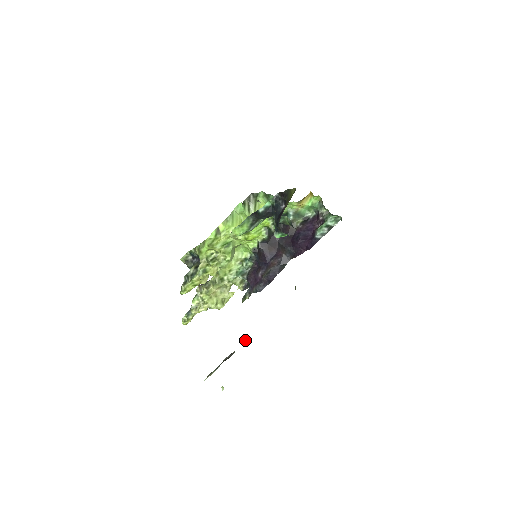
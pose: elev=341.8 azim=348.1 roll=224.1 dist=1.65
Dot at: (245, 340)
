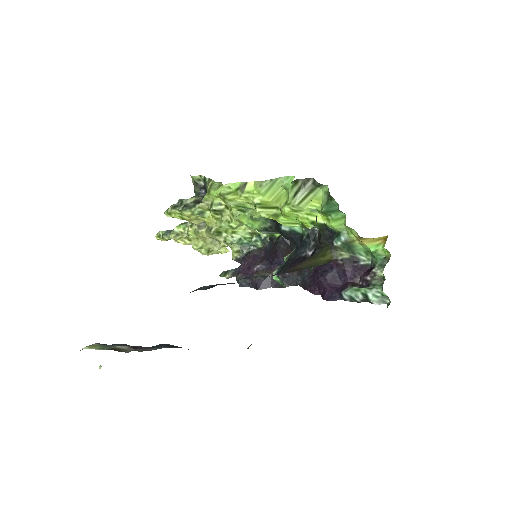
Dot at: (155, 346)
